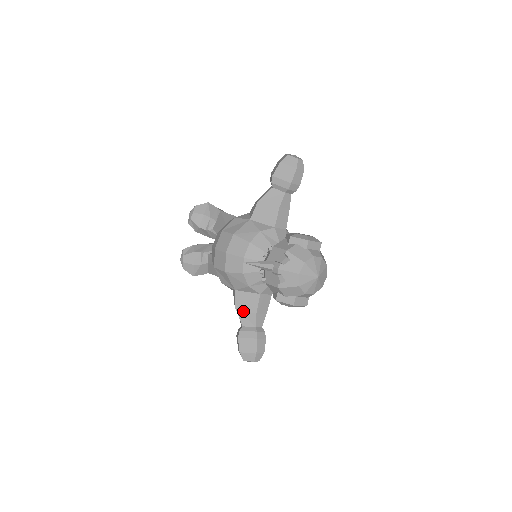
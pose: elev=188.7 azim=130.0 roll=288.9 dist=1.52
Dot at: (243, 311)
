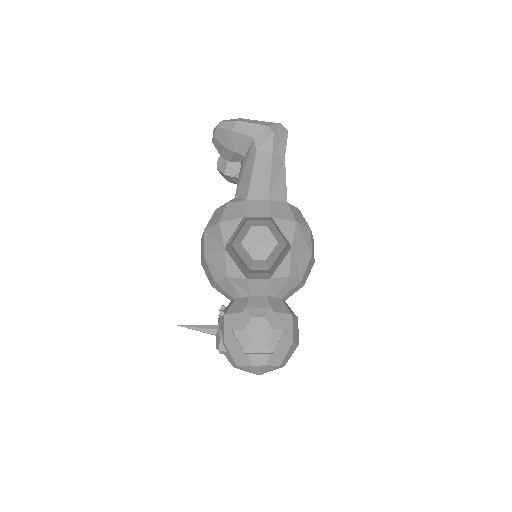
Dot at: occluded
